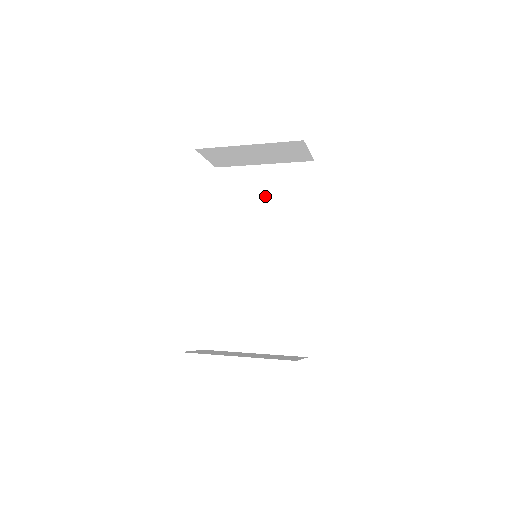
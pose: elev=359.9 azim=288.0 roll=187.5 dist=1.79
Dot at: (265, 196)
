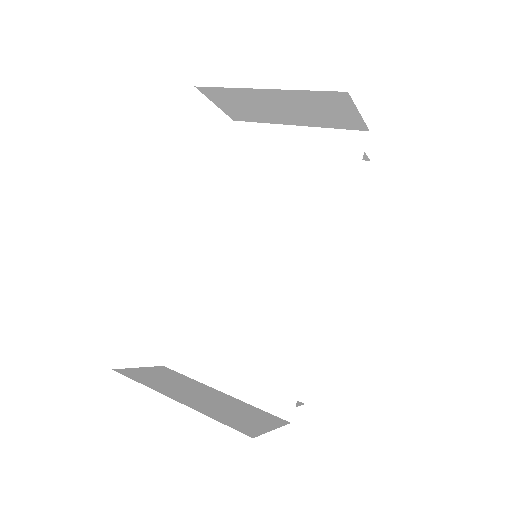
Dot at: (288, 172)
